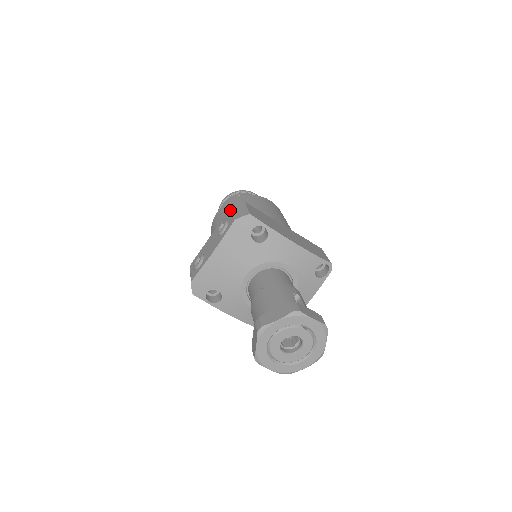
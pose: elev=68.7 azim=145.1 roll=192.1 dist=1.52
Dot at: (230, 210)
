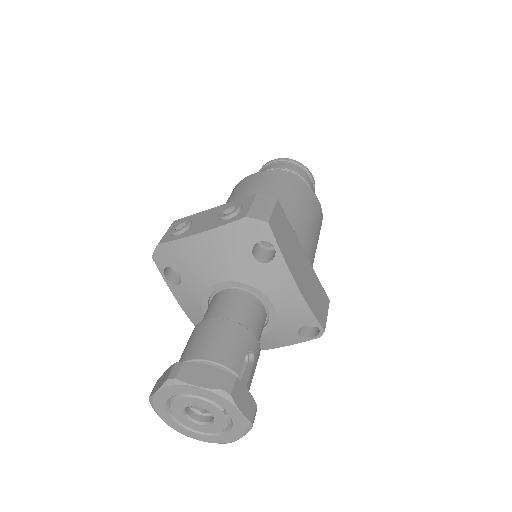
Dot at: (254, 197)
